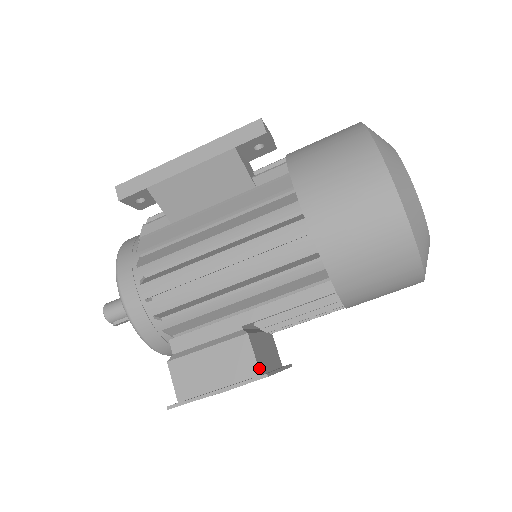
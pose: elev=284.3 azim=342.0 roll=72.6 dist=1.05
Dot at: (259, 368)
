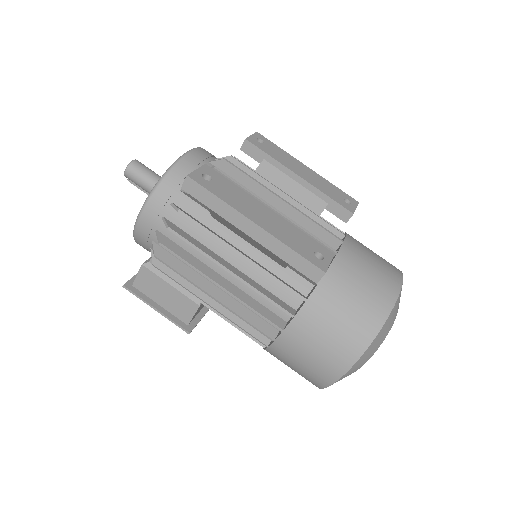
Dot at: (190, 322)
